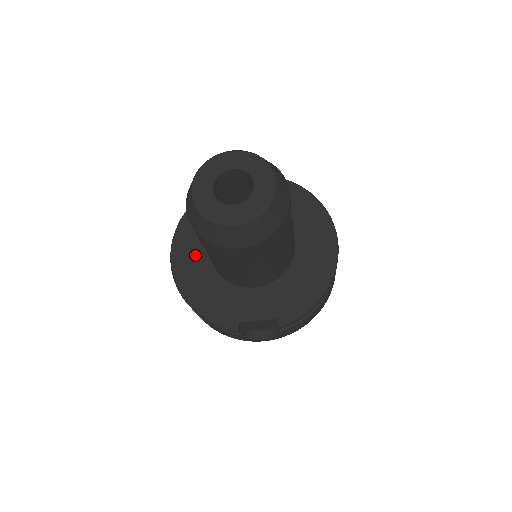
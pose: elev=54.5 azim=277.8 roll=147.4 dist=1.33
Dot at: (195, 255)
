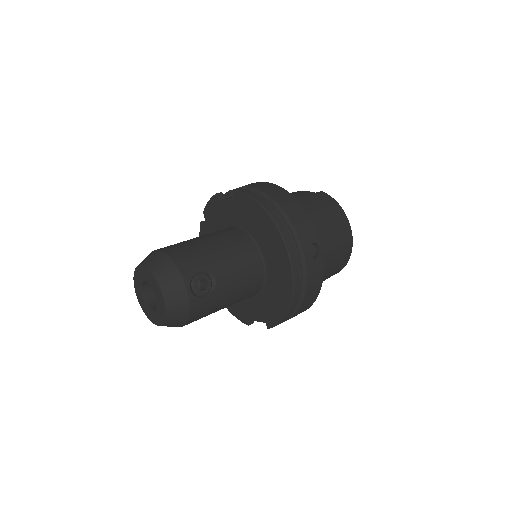
Dot at: occluded
